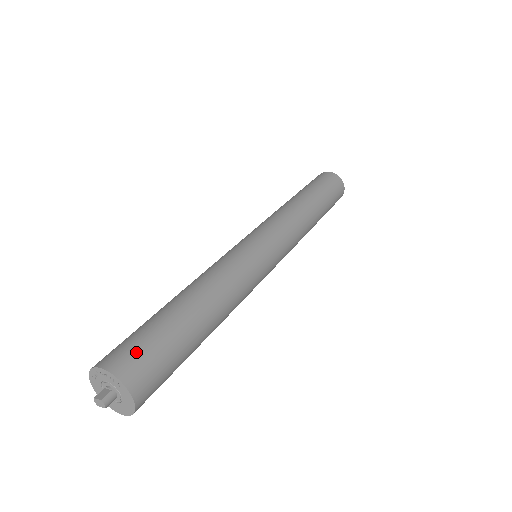
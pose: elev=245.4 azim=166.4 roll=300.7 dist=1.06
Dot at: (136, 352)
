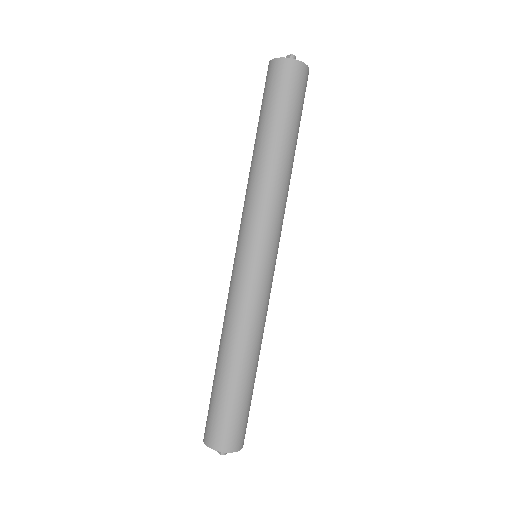
Dot at: (218, 428)
